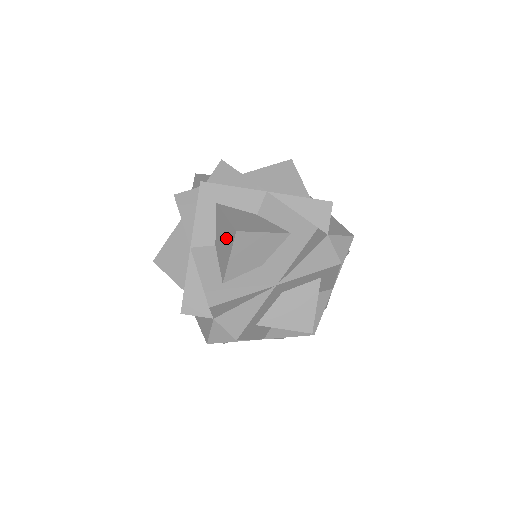
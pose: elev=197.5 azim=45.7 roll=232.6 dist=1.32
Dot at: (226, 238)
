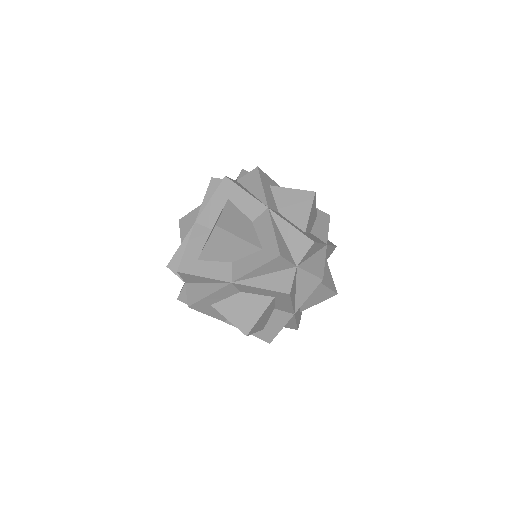
Dot at: occluded
